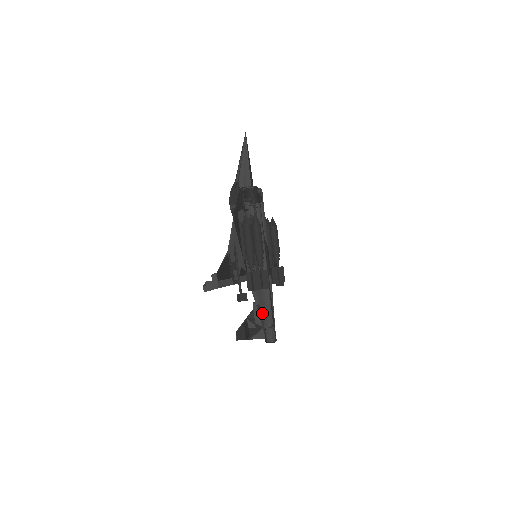
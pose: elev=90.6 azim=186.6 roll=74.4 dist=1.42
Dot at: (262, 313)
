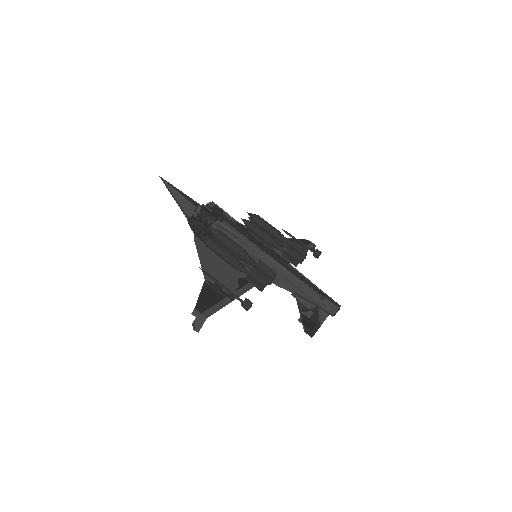
Dot at: (304, 296)
